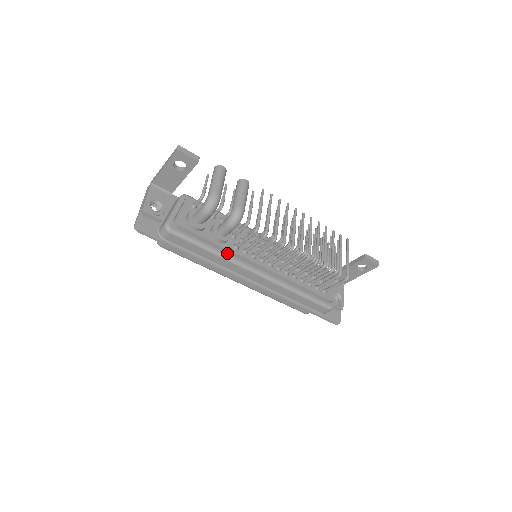
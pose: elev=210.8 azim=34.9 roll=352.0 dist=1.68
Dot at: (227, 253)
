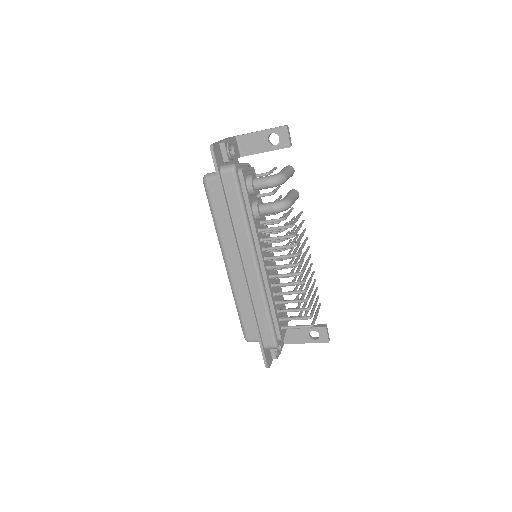
Dot at: (251, 227)
